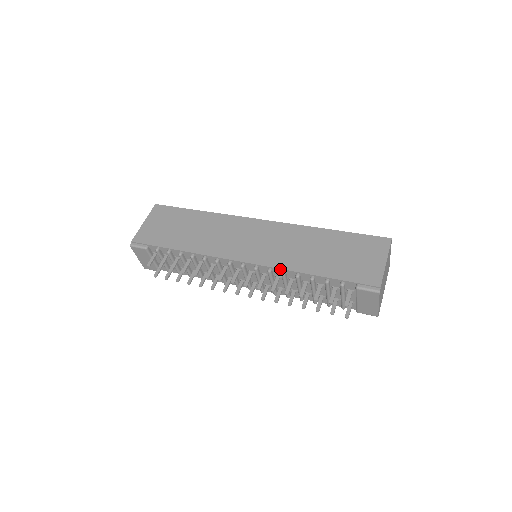
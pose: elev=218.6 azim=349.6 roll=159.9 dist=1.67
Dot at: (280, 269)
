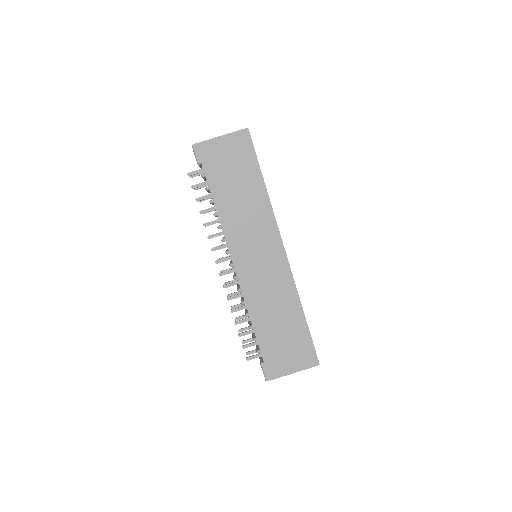
Dot at: (244, 299)
